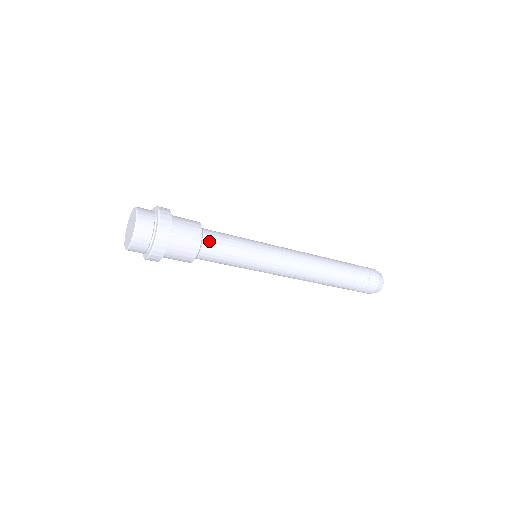
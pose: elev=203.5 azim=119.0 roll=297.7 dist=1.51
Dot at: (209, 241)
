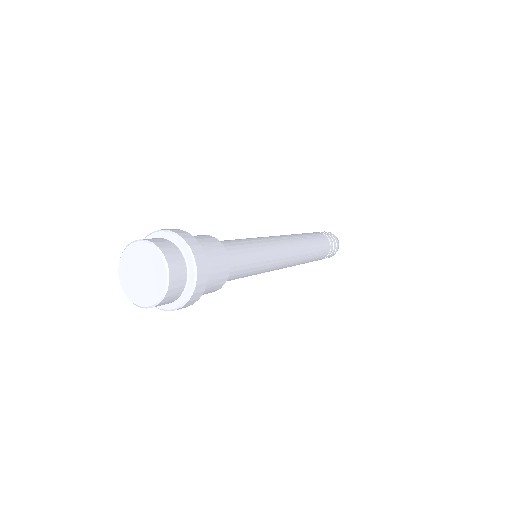
Dot at: (231, 266)
